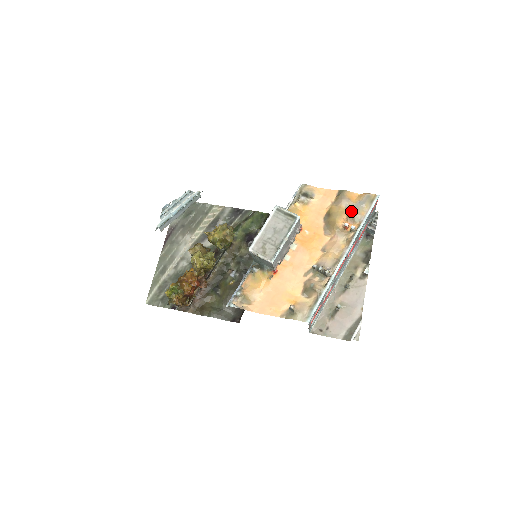
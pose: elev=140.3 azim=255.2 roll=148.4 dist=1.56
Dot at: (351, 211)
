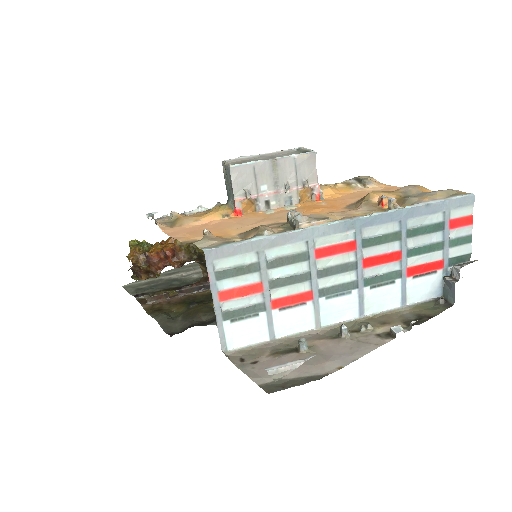
Dot at: (409, 196)
